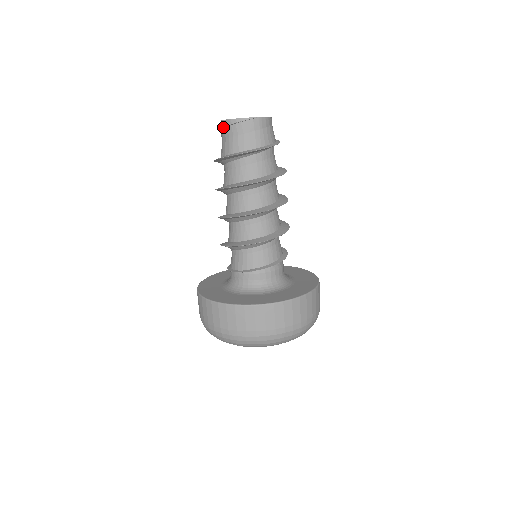
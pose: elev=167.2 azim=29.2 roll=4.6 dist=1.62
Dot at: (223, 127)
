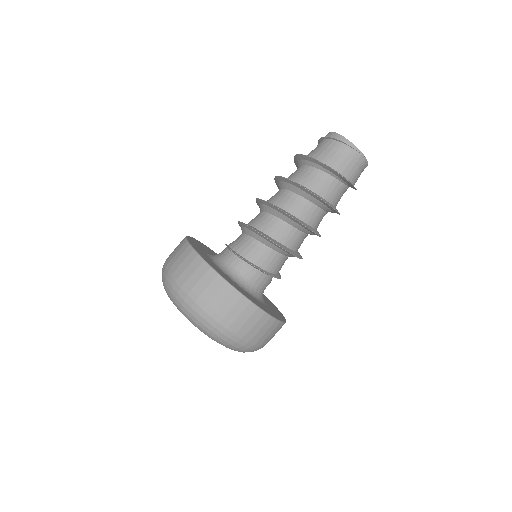
Dot at: (334, 138)
